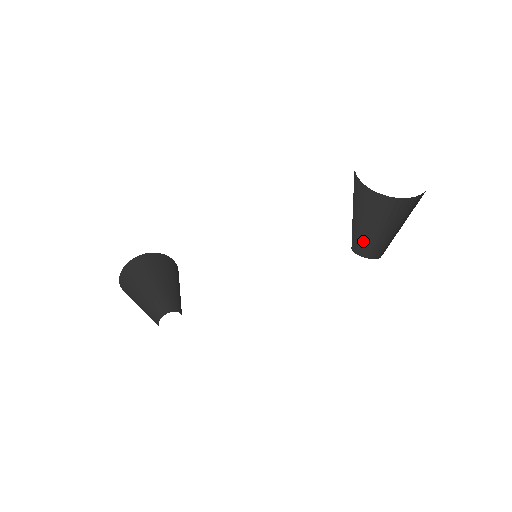
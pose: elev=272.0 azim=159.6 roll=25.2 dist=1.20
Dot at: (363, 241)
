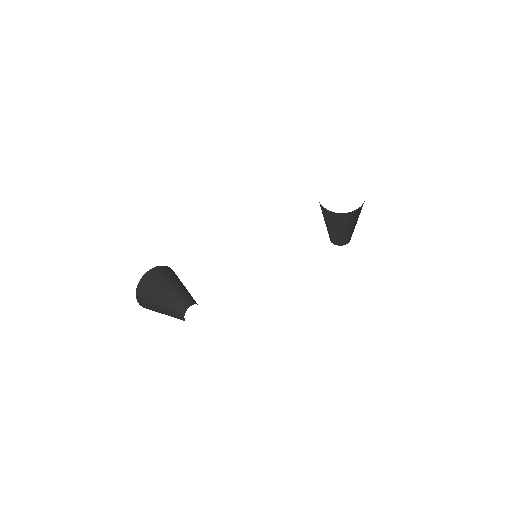
Dot at: (332, 236)
